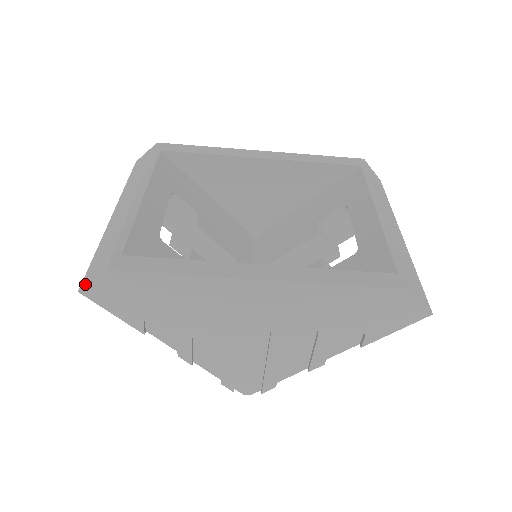
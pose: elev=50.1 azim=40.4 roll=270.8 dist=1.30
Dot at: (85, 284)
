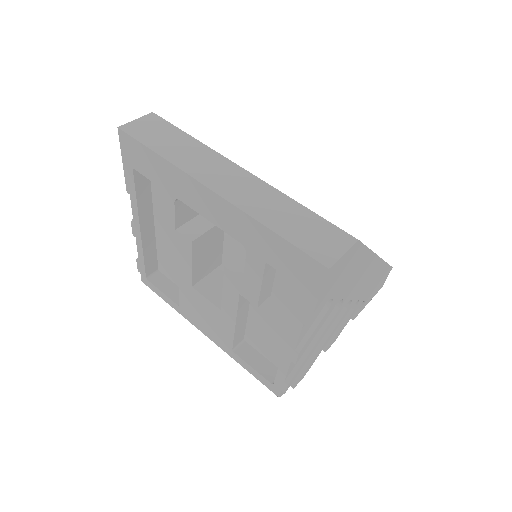
Dot at: (333, 259)
